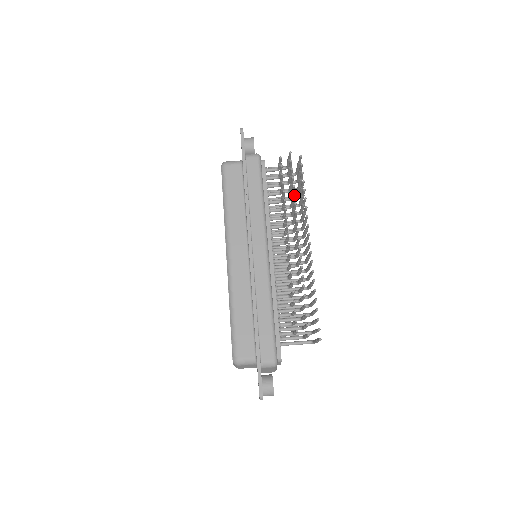
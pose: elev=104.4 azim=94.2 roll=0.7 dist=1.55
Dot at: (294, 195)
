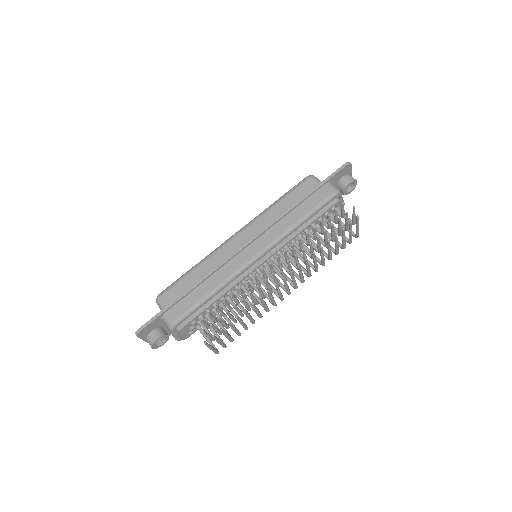
Dot at: (317, 236)
